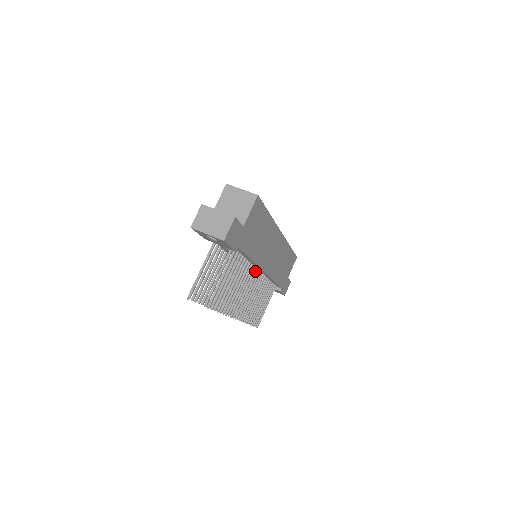
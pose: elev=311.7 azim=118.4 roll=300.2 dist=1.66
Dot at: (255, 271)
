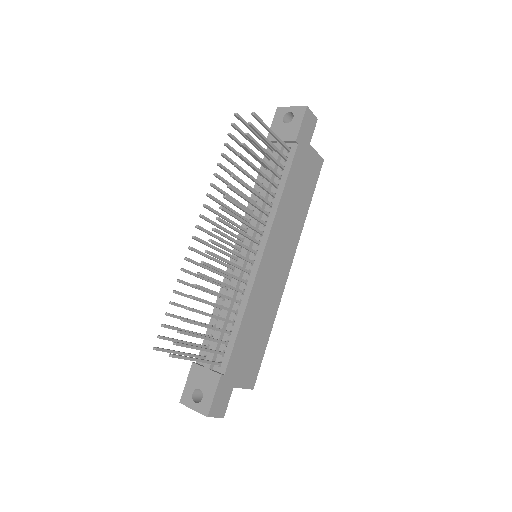
Dot at: (257, 241)
